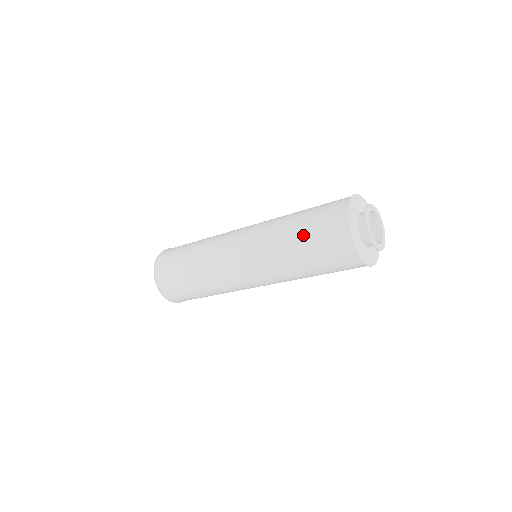
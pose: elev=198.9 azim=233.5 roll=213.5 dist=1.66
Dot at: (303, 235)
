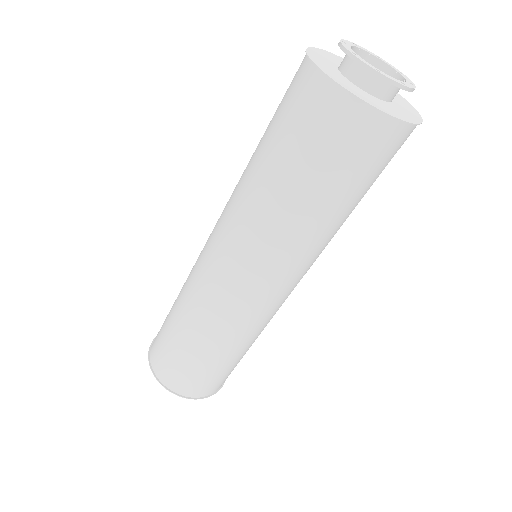
Dot at: (286, 166)
